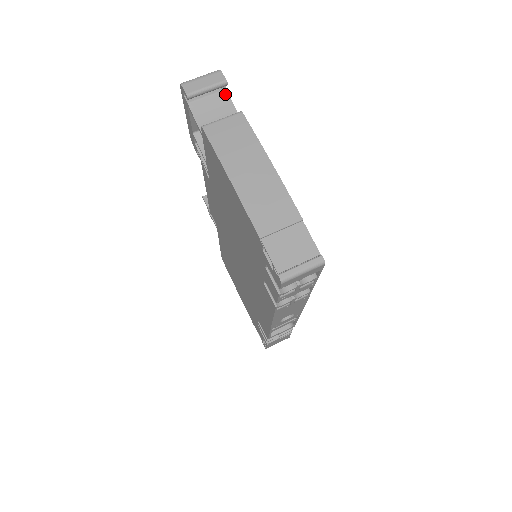
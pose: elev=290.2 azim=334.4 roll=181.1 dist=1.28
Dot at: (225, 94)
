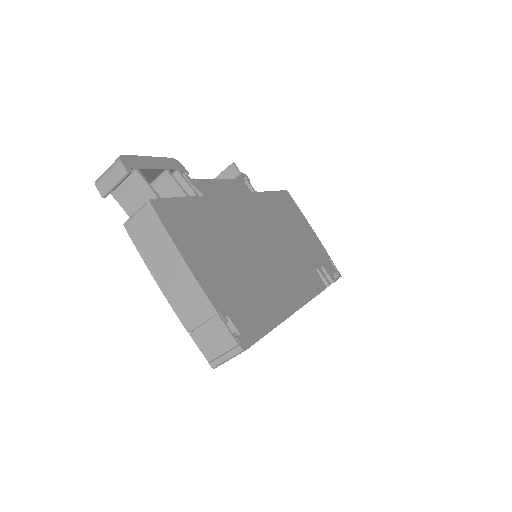
Dot at: (137, 175)
